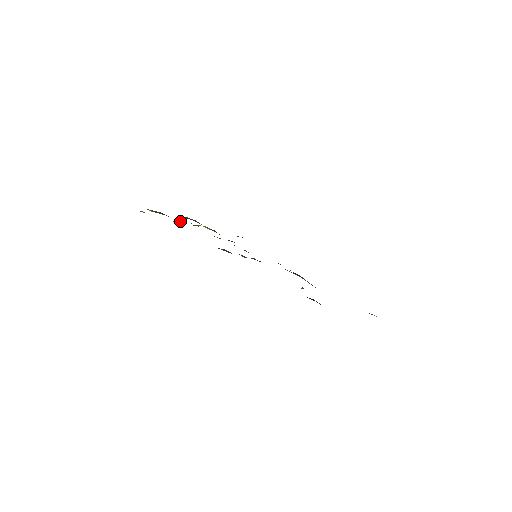
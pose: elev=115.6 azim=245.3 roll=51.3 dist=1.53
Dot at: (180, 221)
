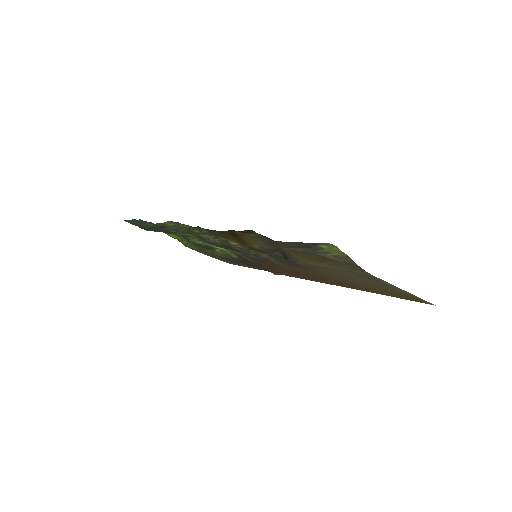
Dot at: (197, 240)
